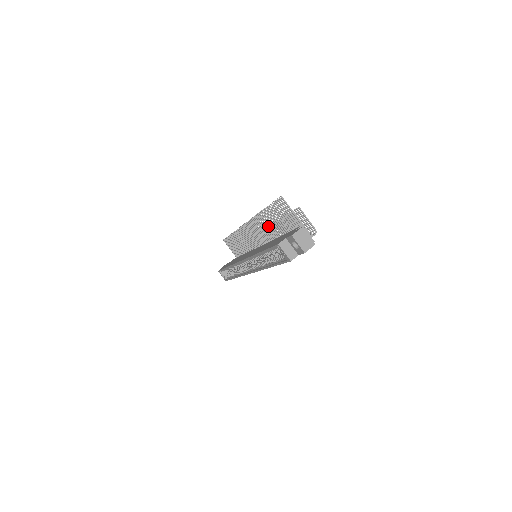
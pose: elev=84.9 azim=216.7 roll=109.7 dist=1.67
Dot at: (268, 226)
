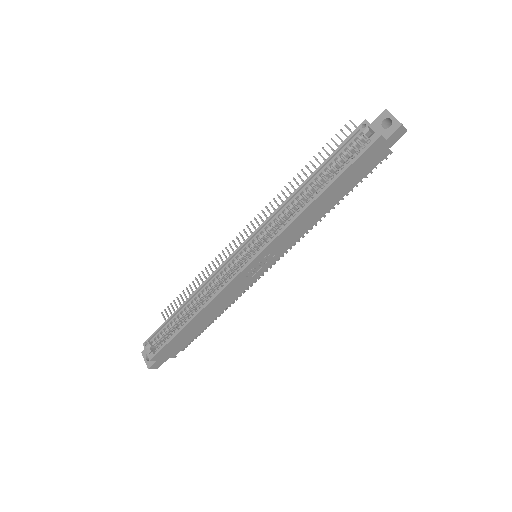
Dot at: occluded
